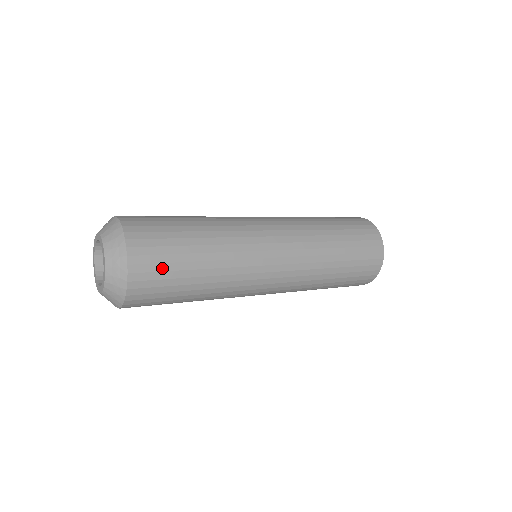
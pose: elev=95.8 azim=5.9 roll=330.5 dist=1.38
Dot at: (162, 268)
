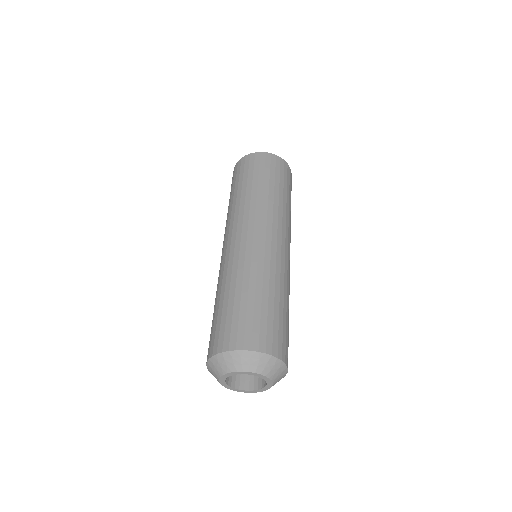
Dot at: (288, 345)
